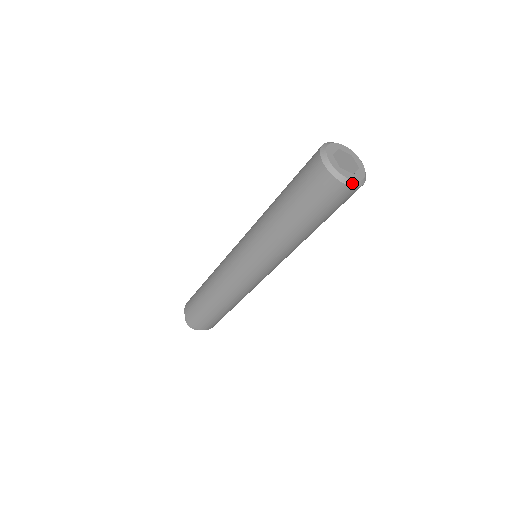
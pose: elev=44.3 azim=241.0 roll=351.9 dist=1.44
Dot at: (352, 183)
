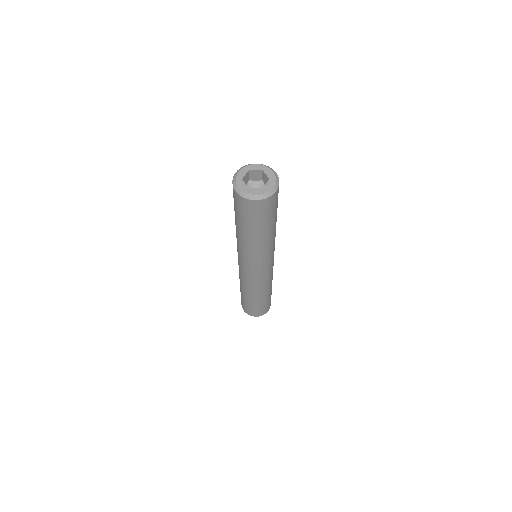
Dot at: (262, 197)
